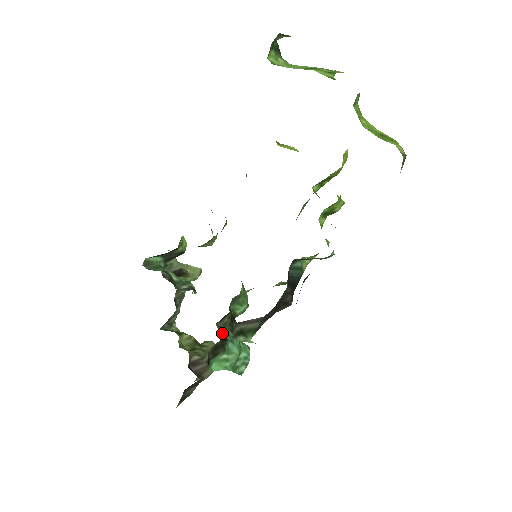
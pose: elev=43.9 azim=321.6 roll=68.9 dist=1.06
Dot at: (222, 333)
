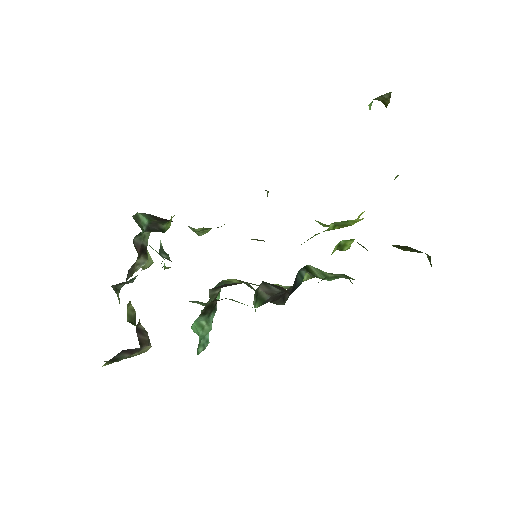
Dot at: occluded
